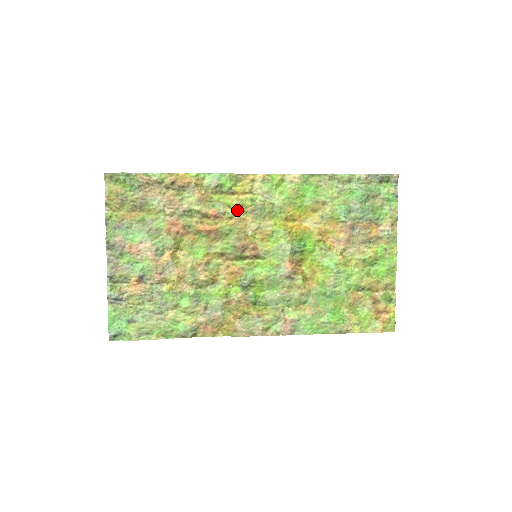
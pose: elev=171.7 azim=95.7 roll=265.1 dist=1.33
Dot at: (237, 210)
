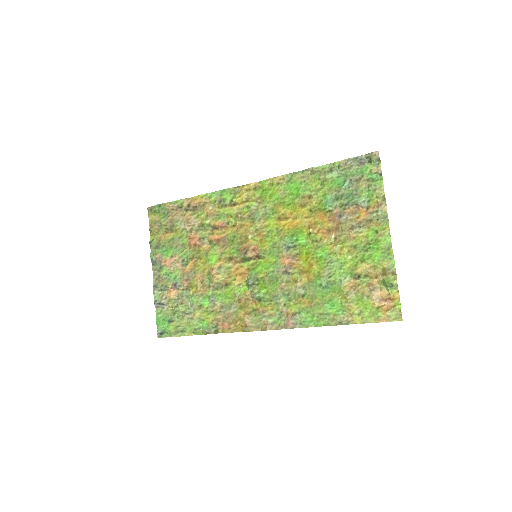
Dot at: (237, 218)
